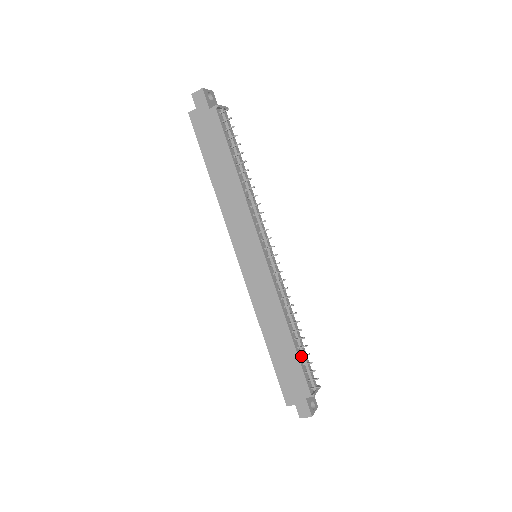
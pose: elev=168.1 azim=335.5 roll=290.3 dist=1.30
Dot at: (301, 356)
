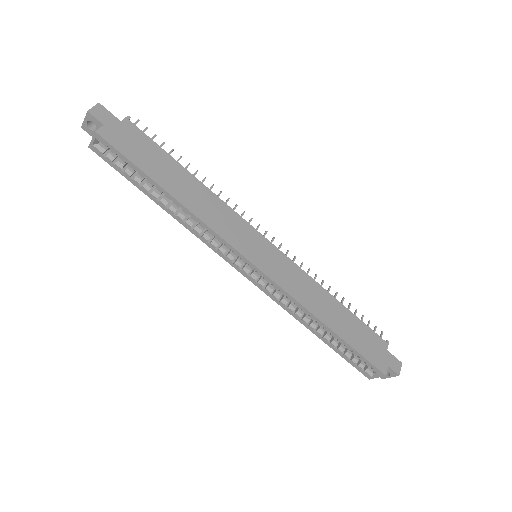
Dot at: (355, 317)
